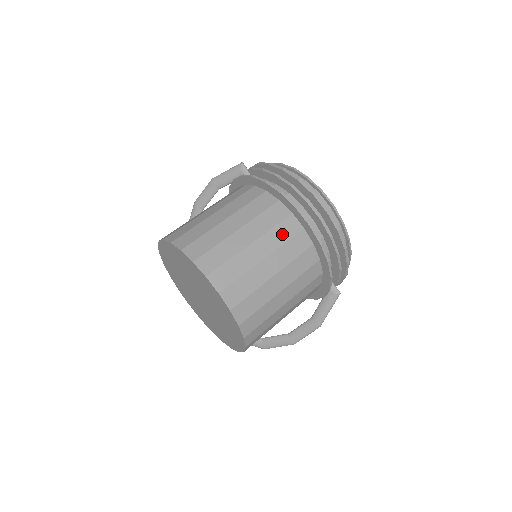
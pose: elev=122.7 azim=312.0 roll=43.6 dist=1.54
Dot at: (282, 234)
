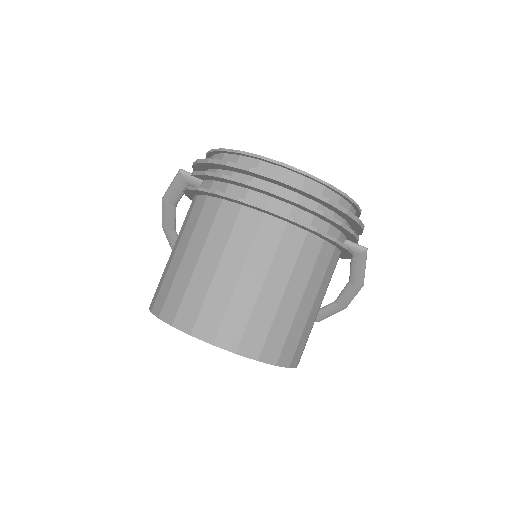
Dot at: (266, 245)
